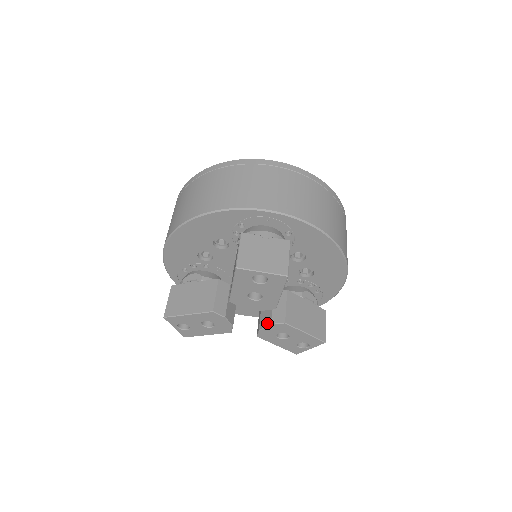
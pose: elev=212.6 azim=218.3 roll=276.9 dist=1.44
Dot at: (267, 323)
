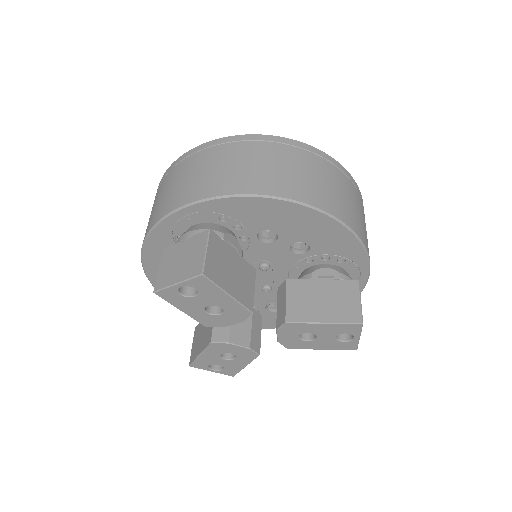
Dot at: (276, 330)
